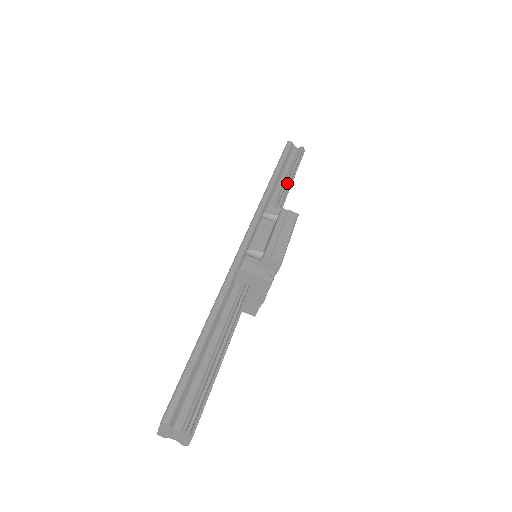
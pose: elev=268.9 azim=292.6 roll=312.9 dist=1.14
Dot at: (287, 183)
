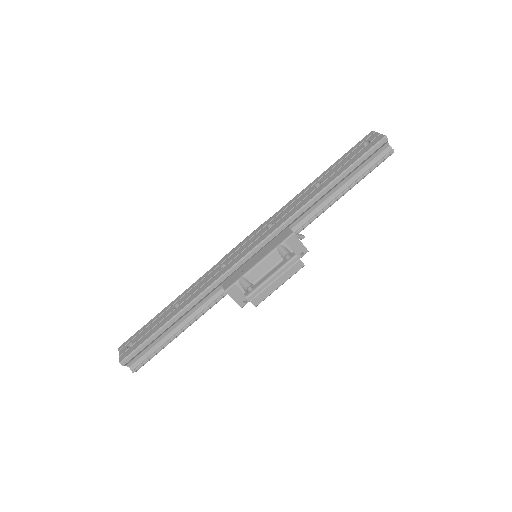
Dot at: (336, 198)
